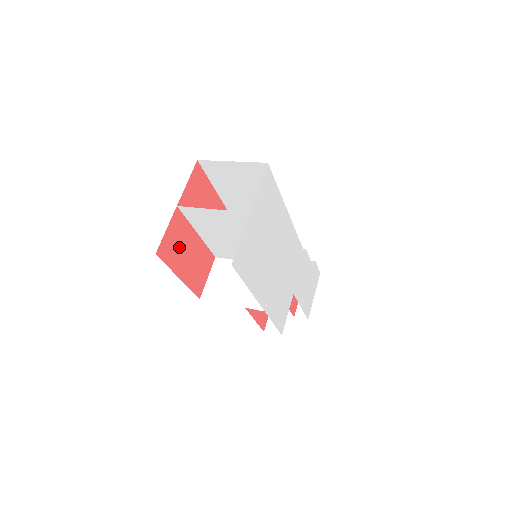
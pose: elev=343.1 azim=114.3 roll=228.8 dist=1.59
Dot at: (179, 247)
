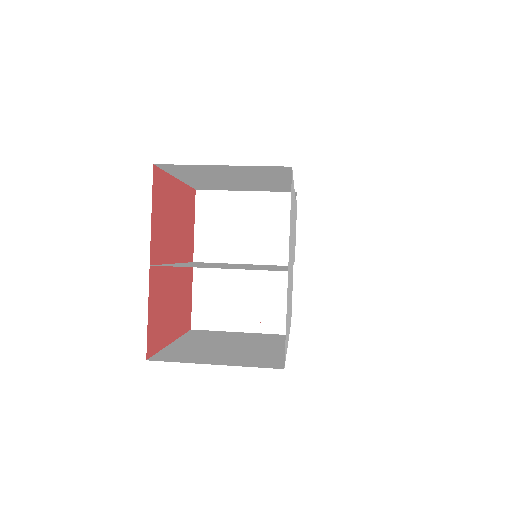
Dot at: (163, 310)
